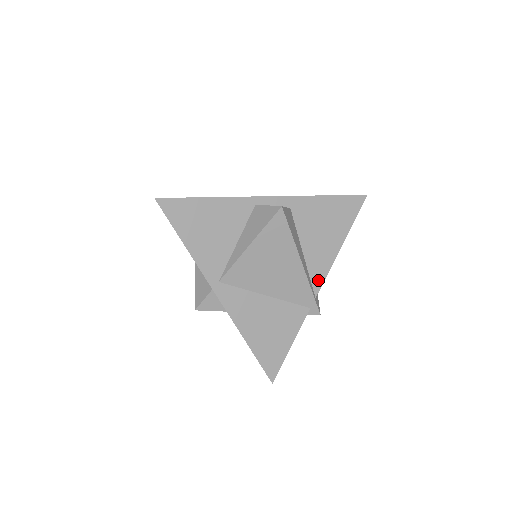
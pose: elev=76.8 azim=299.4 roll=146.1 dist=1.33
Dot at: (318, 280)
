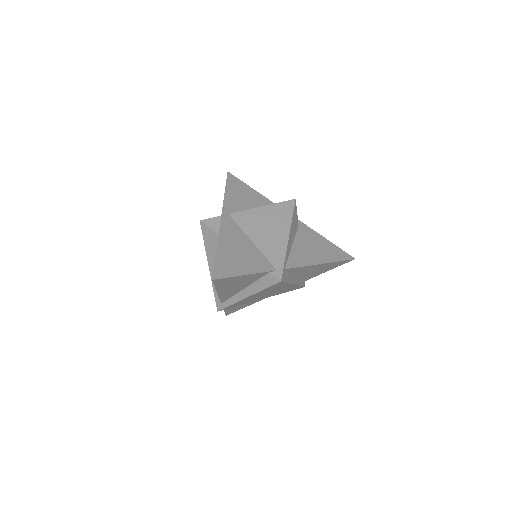
Dot at: (293, 264)
